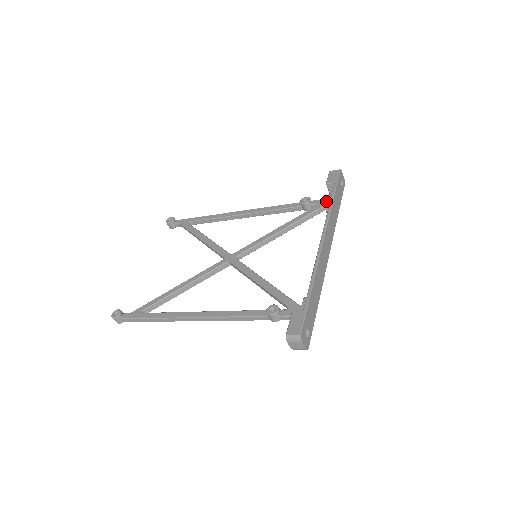
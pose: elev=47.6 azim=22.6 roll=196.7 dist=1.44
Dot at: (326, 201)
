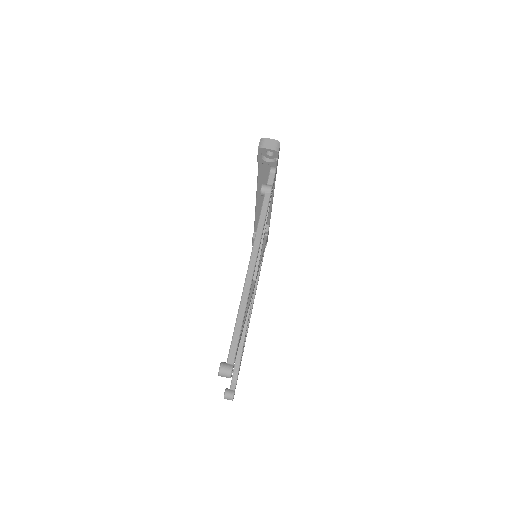
Dot at: occluded
